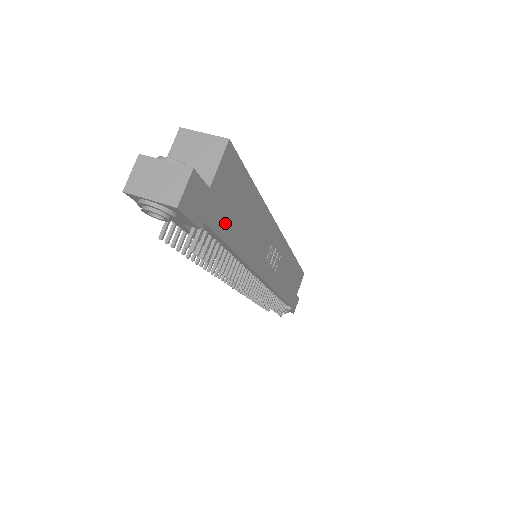
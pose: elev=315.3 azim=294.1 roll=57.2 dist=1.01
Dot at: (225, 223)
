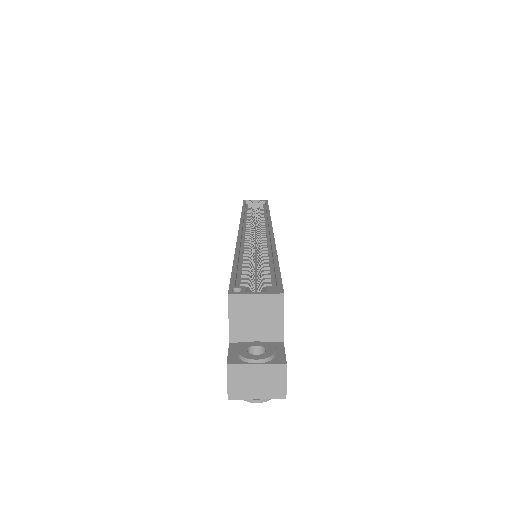
Dot at: occluded
